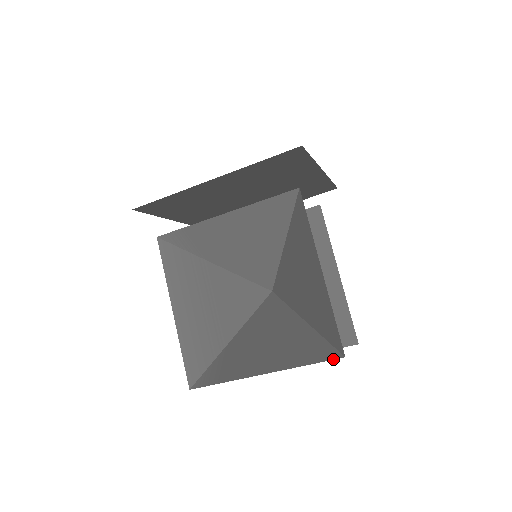
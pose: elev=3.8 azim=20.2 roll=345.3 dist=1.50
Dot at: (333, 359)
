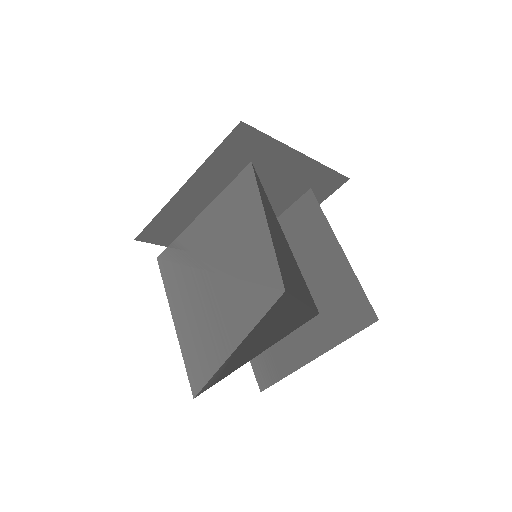
Dot at: (308, 320)
